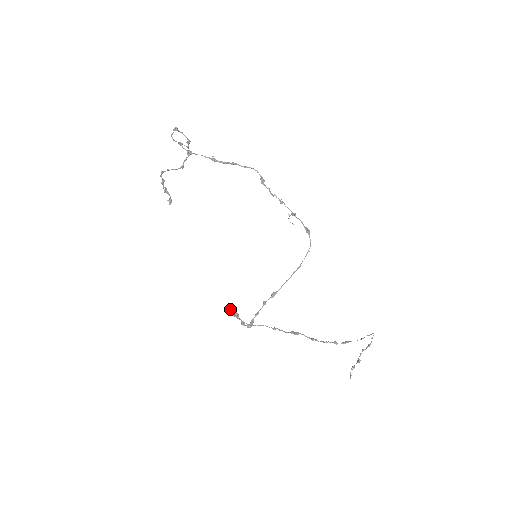
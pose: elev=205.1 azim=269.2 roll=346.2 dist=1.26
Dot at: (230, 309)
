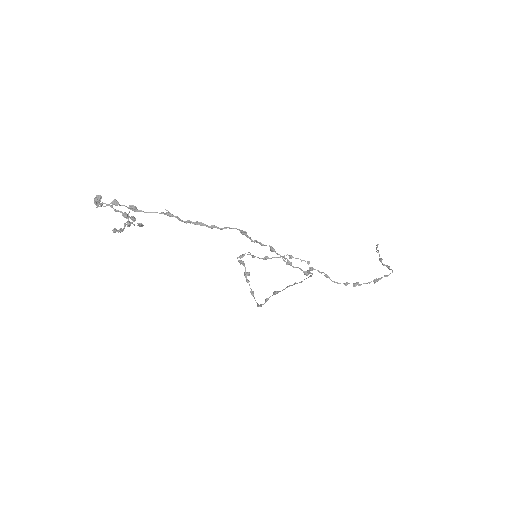
Dot at: occluded
